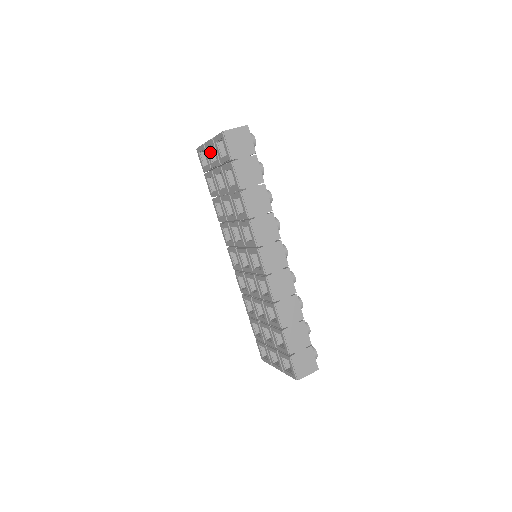
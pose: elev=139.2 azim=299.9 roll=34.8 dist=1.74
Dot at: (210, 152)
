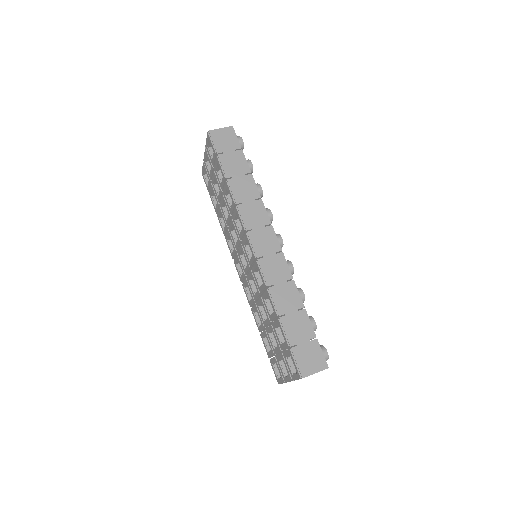
Dot at: (208, 165)
